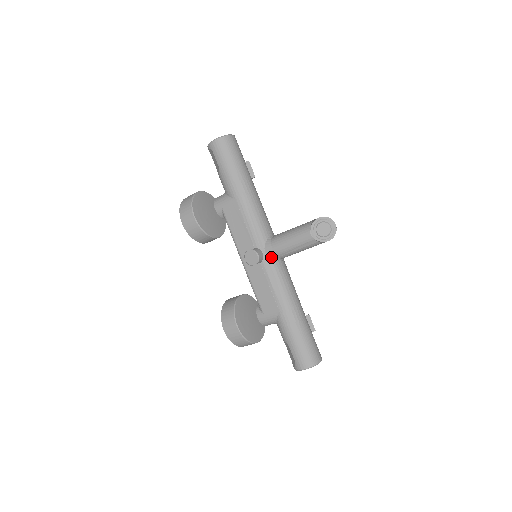
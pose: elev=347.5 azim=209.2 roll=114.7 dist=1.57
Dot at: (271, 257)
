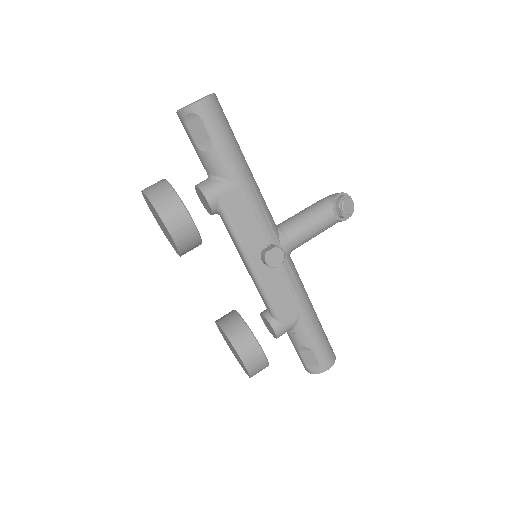
Dot at: (287, 252)
